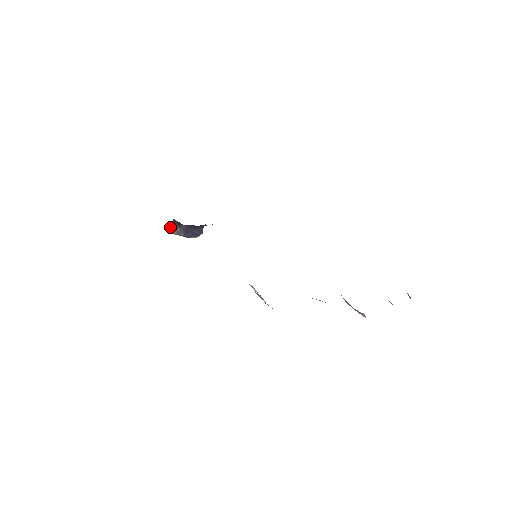
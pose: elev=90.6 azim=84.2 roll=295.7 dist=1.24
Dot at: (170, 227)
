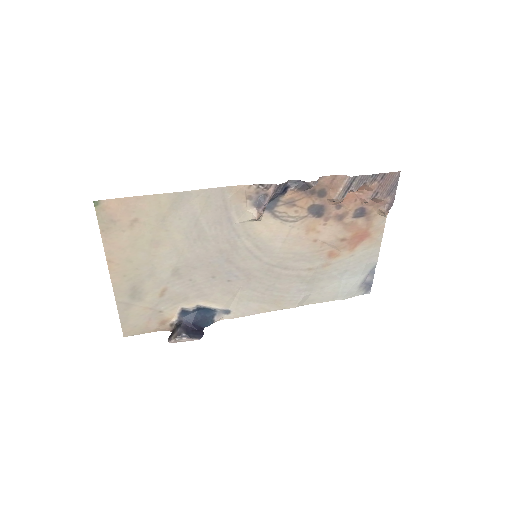
Dot at: (169, 338)
